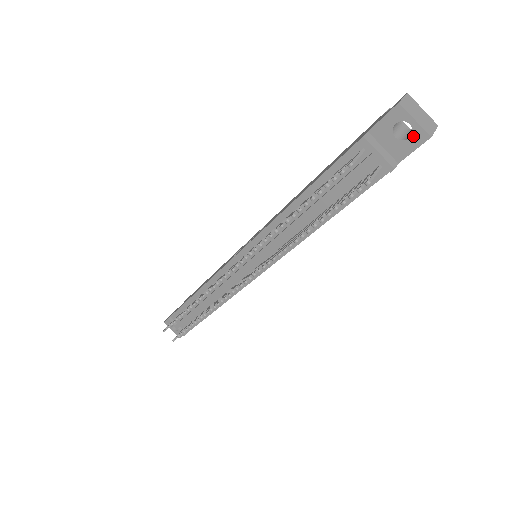
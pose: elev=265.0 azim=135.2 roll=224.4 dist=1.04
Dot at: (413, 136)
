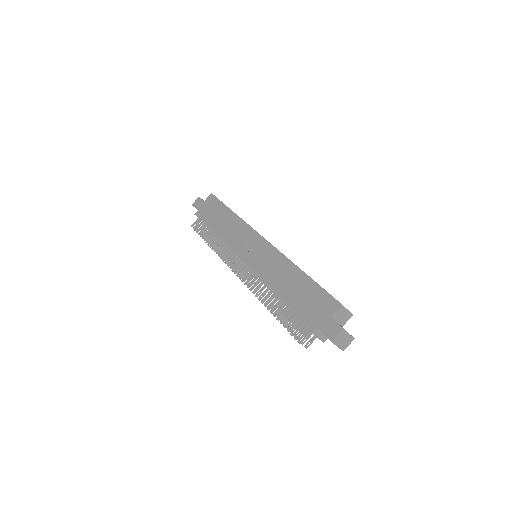
Dot at: occluded
